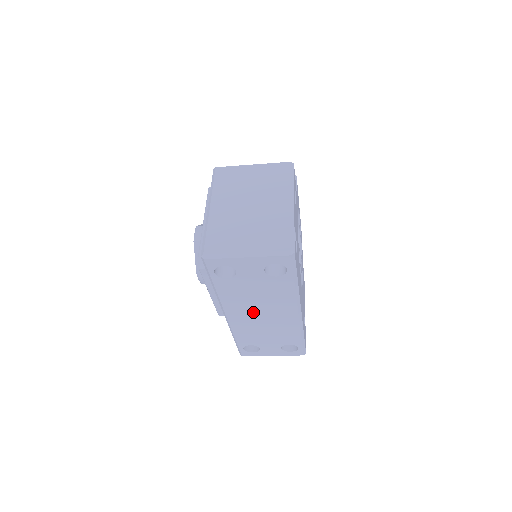
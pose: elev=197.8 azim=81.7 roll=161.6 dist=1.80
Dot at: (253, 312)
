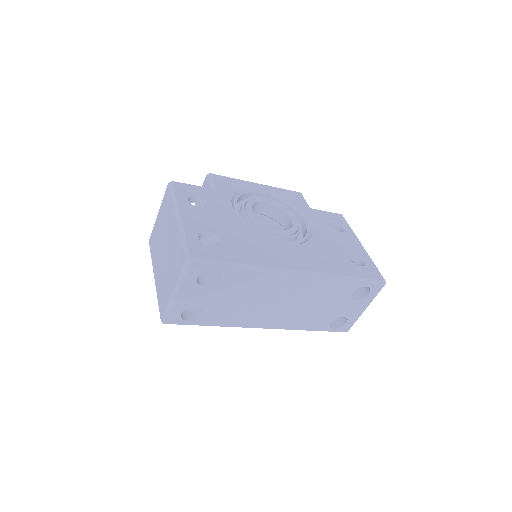
Dot at: (271, 308)
